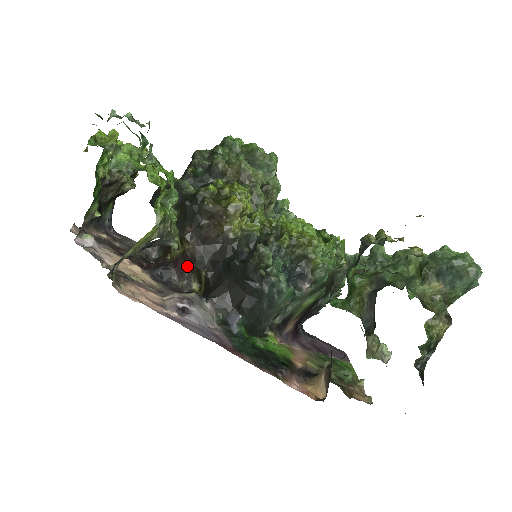
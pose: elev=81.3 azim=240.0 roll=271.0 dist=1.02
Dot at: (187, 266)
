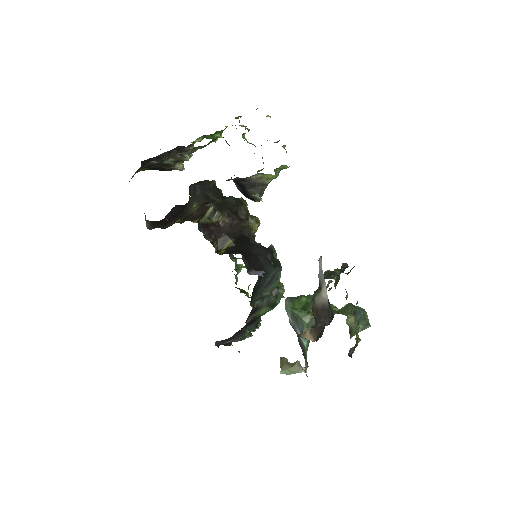
Dot at: (216, 232)
